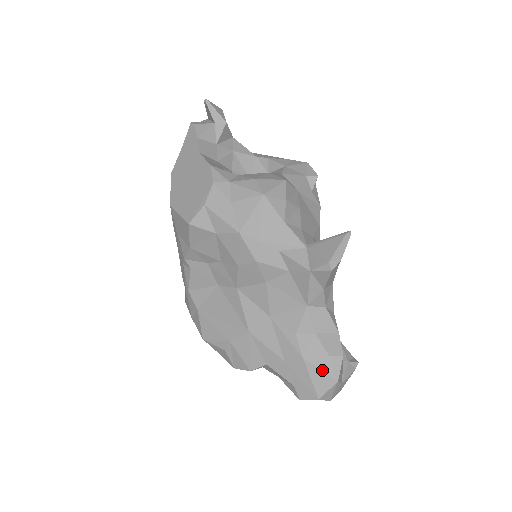
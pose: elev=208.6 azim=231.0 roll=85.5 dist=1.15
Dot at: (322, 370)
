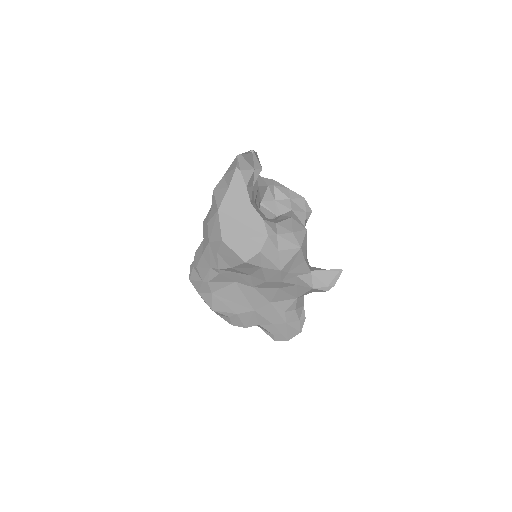
Dot at: (295, 328)
